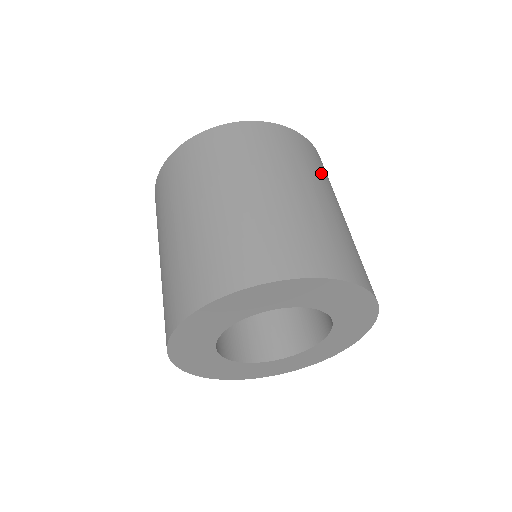
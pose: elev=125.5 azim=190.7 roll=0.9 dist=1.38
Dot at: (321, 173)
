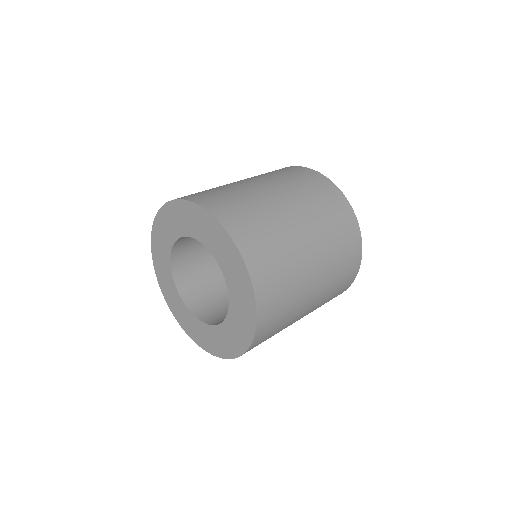
Dot at: (325, 214)
